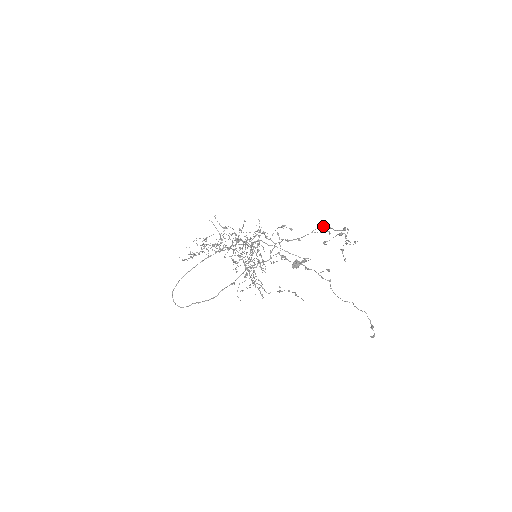
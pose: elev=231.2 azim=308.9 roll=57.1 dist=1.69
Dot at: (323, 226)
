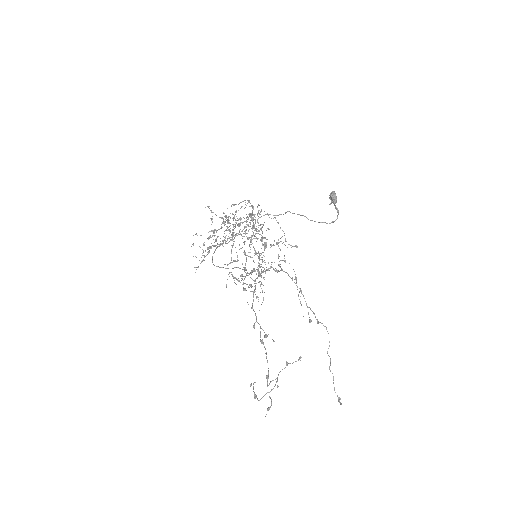
Dot at: occluded
